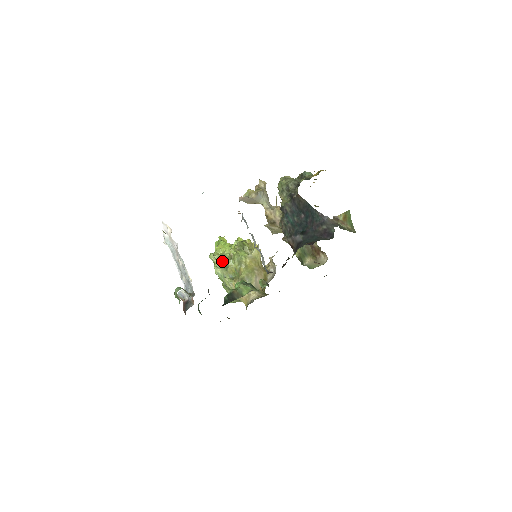
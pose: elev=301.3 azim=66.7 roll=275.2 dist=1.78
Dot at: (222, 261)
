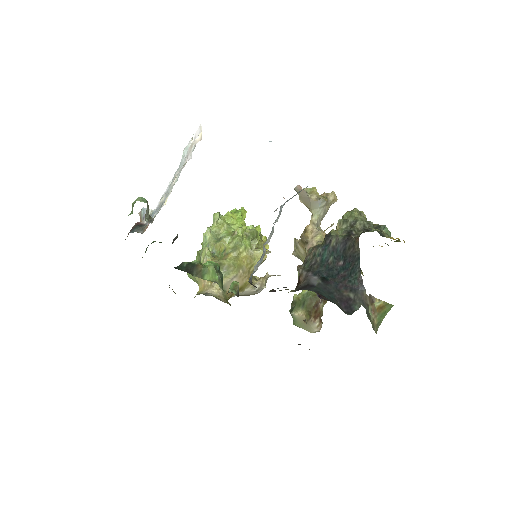
Dot at: (221, 230)
